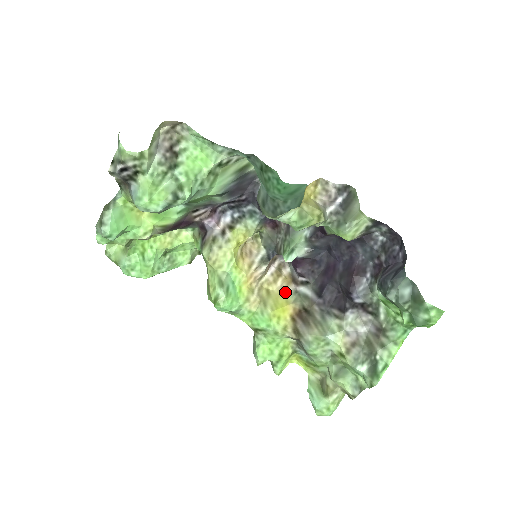
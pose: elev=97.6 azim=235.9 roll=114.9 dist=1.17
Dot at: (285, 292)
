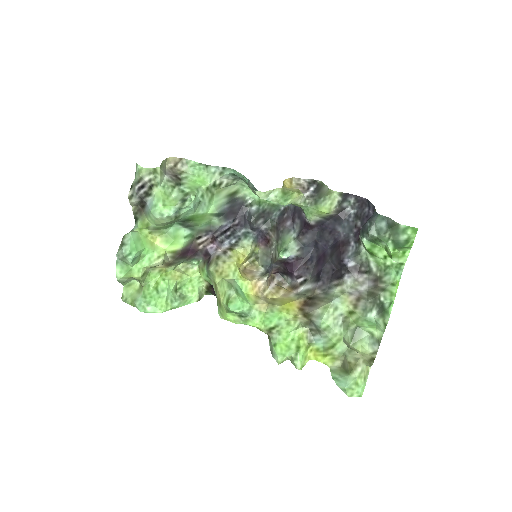
Dot at: (288, 296)
